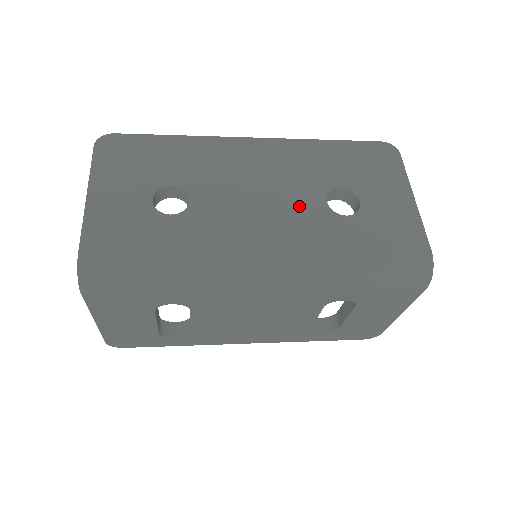
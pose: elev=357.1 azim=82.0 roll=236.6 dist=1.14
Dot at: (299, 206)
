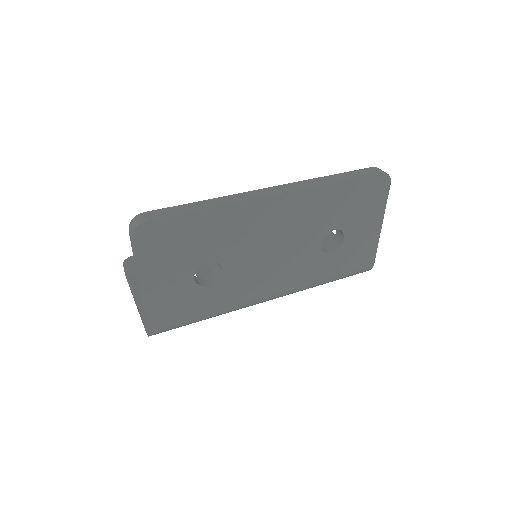
Dot at: (301, 254)
